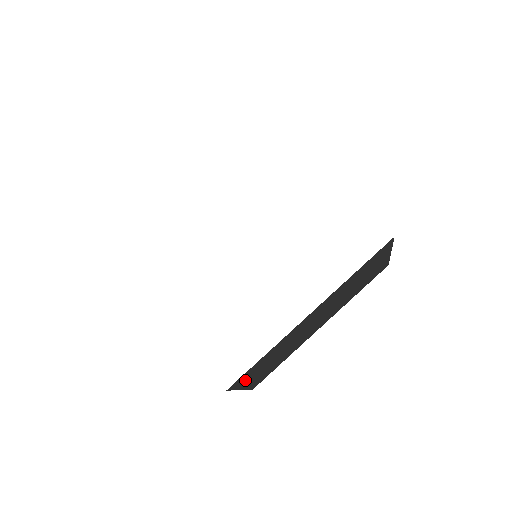
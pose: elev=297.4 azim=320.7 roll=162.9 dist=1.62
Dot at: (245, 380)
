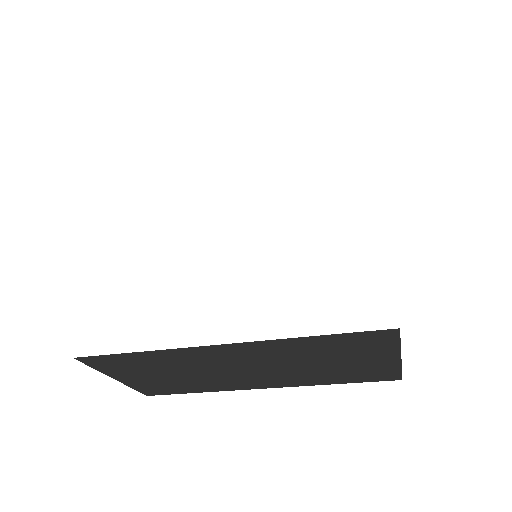
Dot at: (114, 368)
